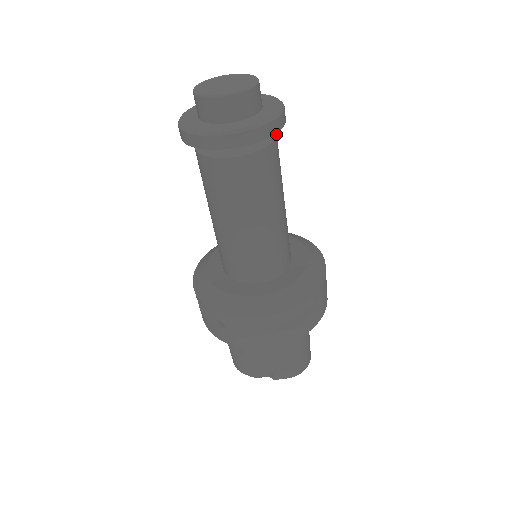
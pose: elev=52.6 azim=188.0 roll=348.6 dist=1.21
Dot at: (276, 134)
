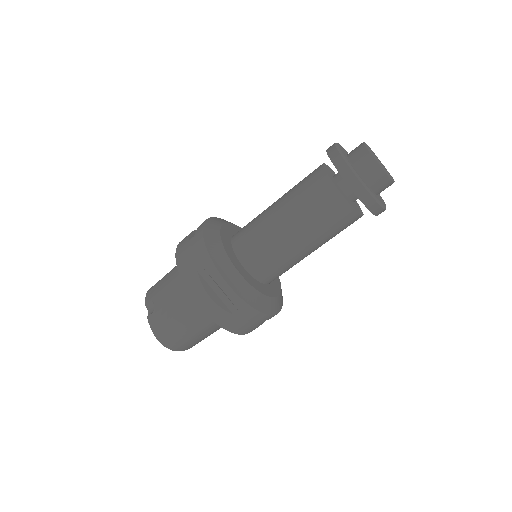
Dot at: occluded
